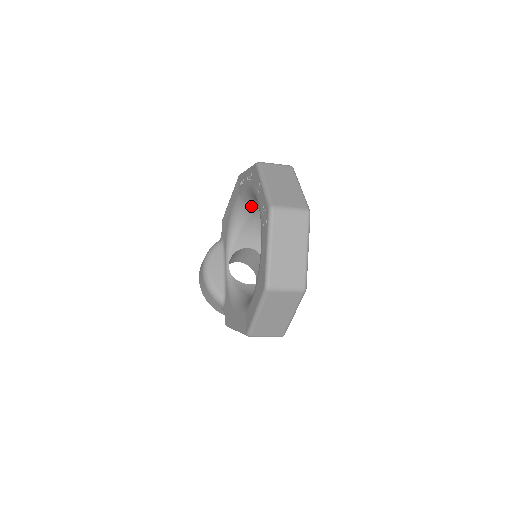
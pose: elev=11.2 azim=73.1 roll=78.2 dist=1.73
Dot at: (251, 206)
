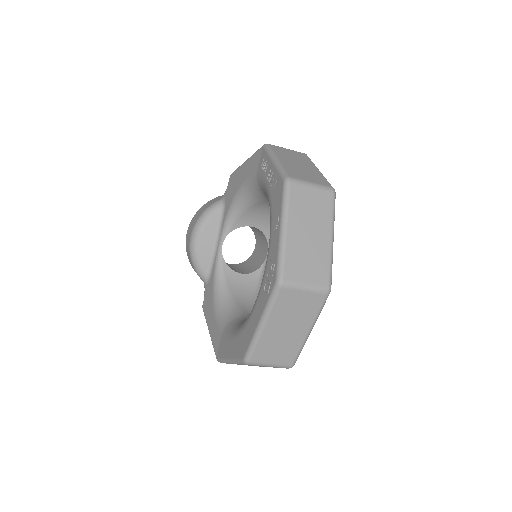
Dot at: (267, 197)
